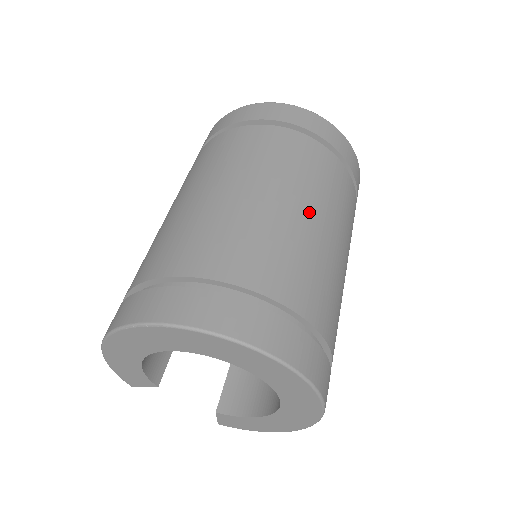
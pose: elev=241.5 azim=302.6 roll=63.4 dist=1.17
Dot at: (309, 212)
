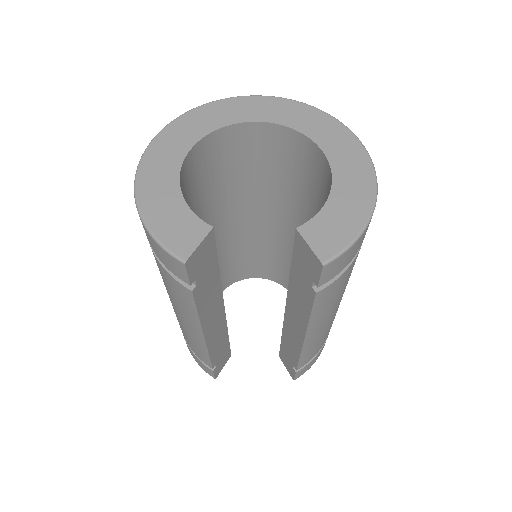
Dot at: occluded
